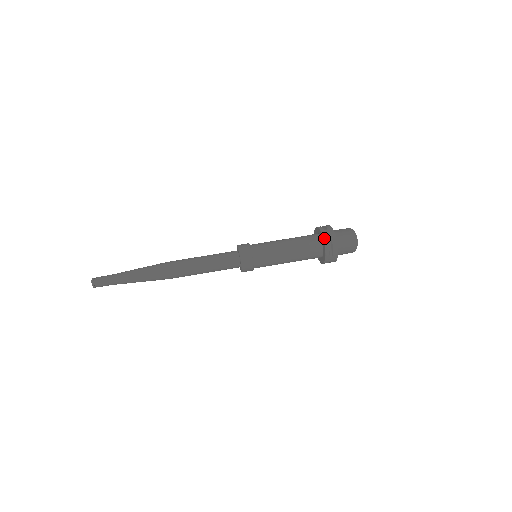
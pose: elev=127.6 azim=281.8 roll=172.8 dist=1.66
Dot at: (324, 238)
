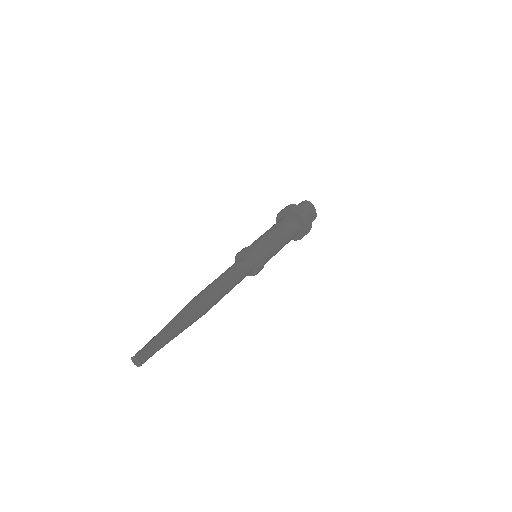
Dot at: (288, 209)
